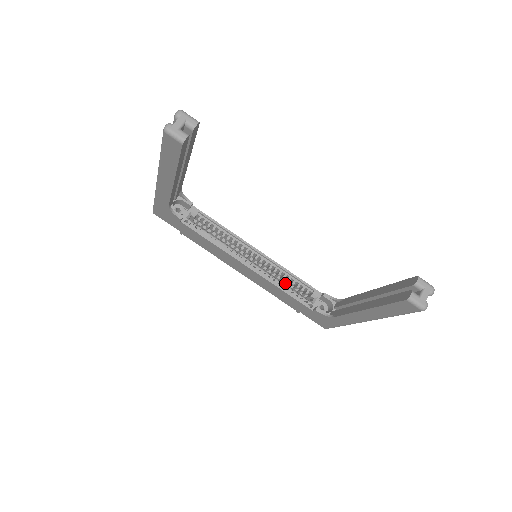
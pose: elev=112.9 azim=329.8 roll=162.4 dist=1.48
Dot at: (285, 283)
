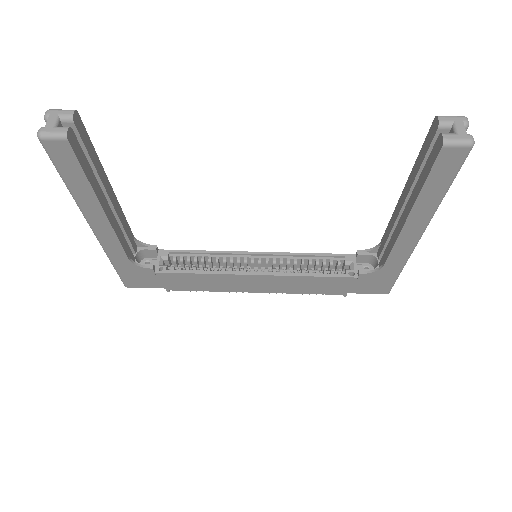
Dot at: occluded
